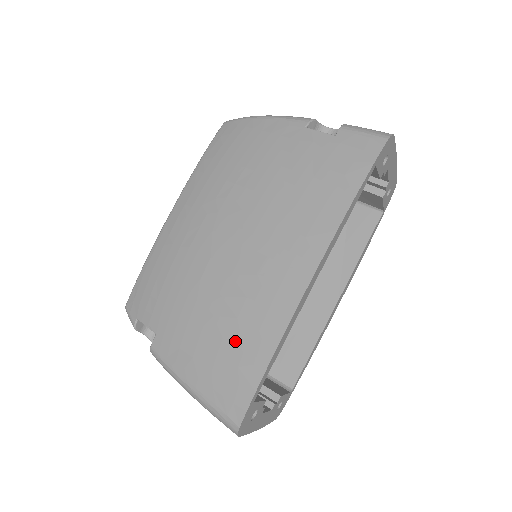
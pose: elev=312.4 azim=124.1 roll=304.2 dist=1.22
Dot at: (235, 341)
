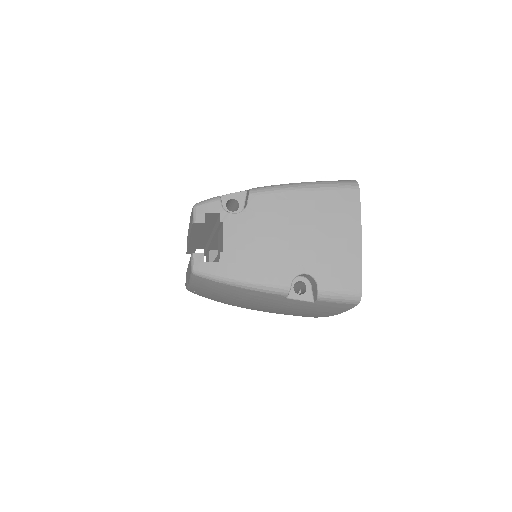
Dot at: occluded
